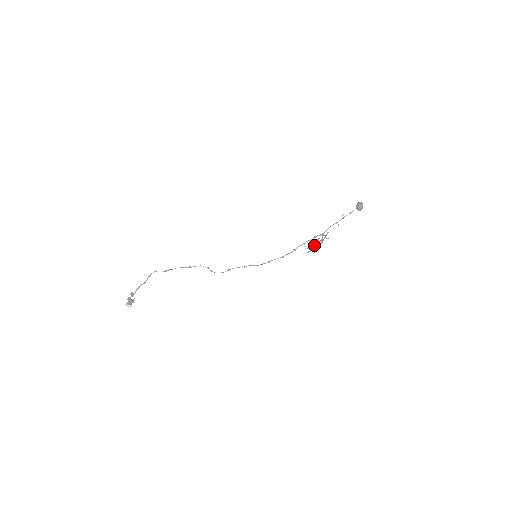
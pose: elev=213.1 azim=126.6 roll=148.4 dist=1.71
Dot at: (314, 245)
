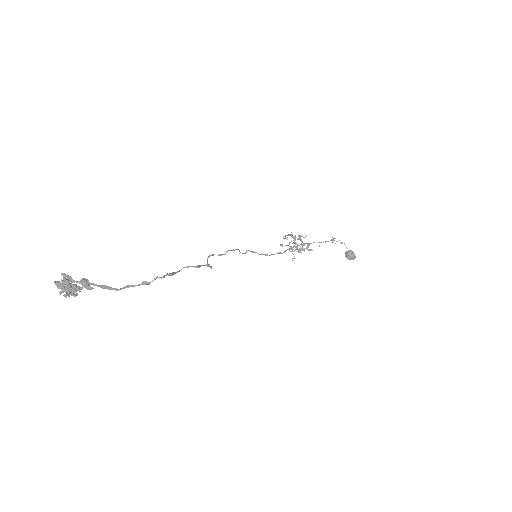
Dot at: occluded
